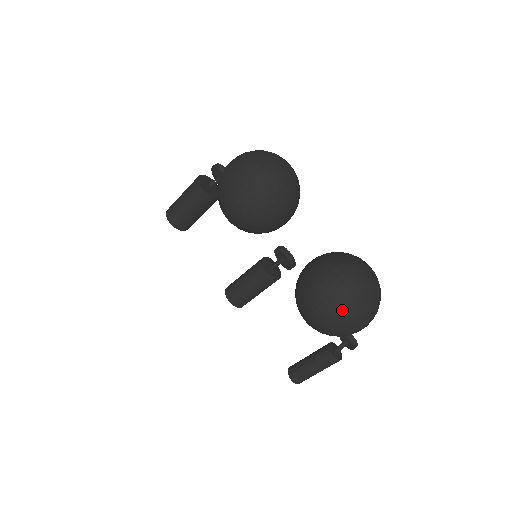
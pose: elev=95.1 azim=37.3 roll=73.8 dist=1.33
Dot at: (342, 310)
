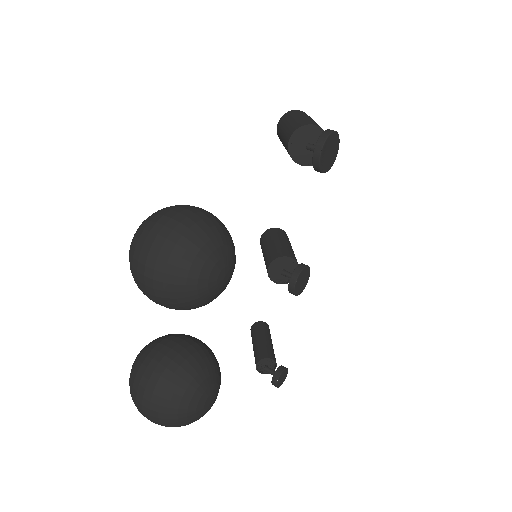
Dot at: (131, 396)
